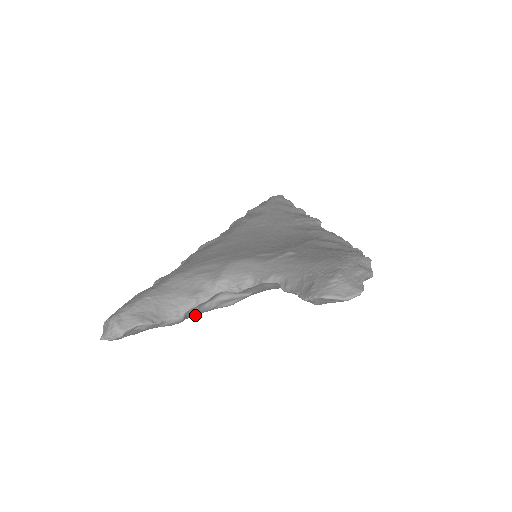
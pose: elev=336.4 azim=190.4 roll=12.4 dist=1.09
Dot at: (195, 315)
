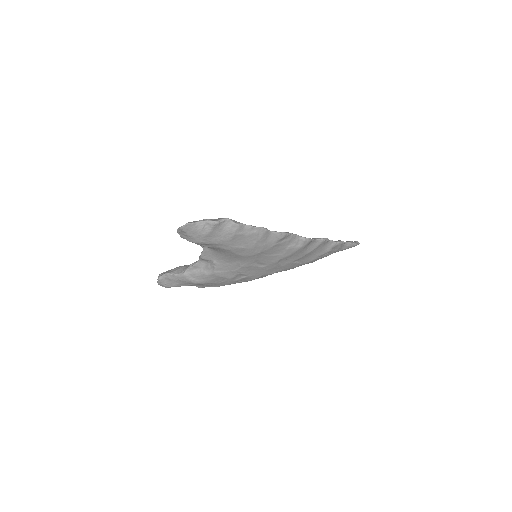
Dot at: (203, 281)
